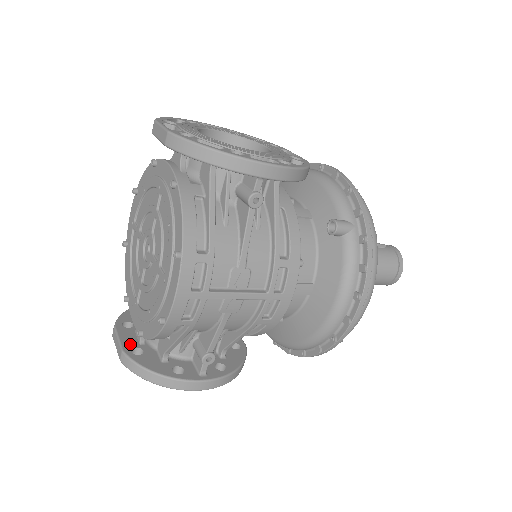
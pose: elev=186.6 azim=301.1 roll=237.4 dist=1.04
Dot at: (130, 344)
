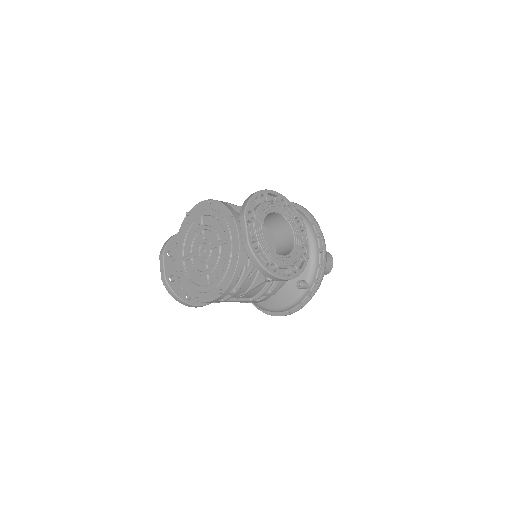
Dot at: (169, 272)
